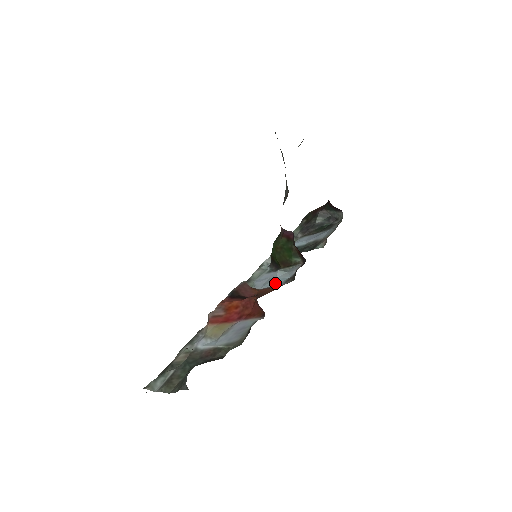
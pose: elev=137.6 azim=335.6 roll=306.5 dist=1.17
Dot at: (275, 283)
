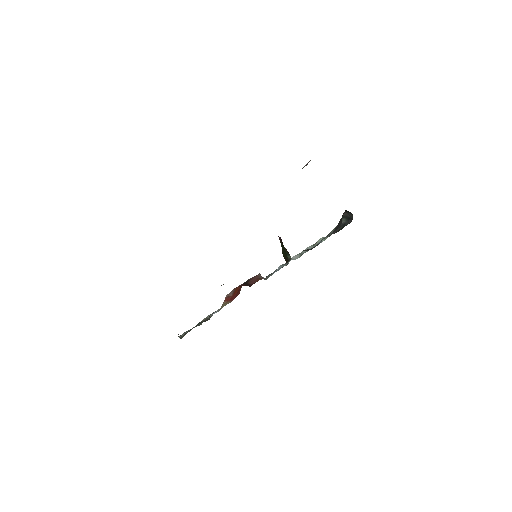
Dot at: (271, 274)
